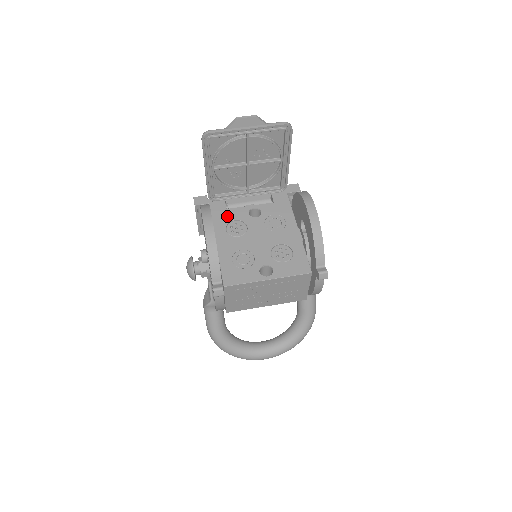
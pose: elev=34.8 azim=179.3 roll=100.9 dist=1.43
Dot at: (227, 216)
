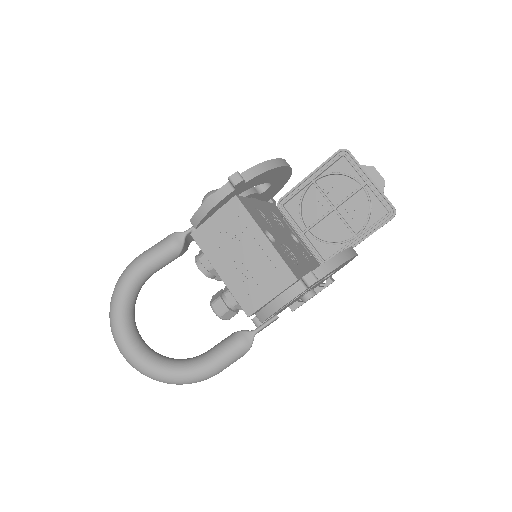
Dot at: (277, 214)
